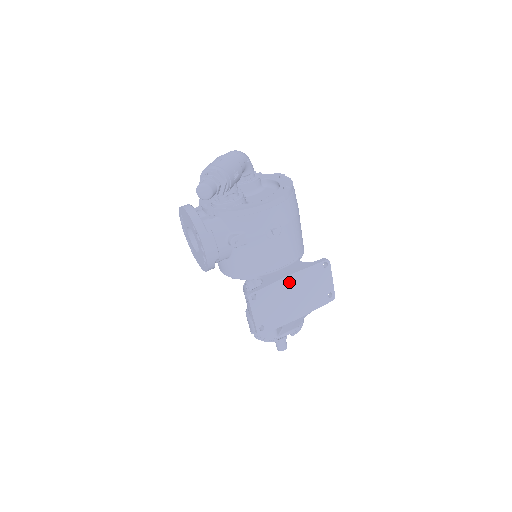
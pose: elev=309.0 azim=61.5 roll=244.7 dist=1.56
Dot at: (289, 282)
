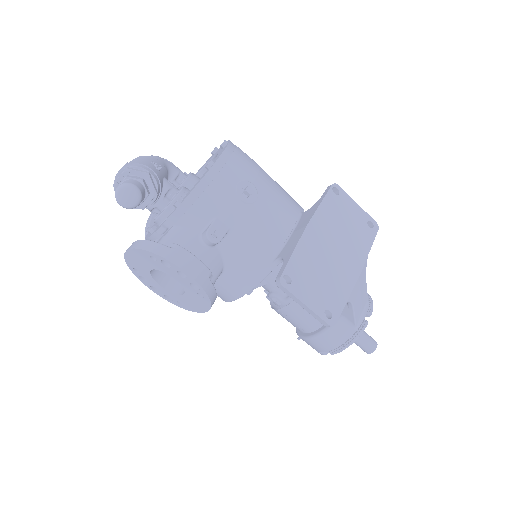
Dot at: (313, 236)
